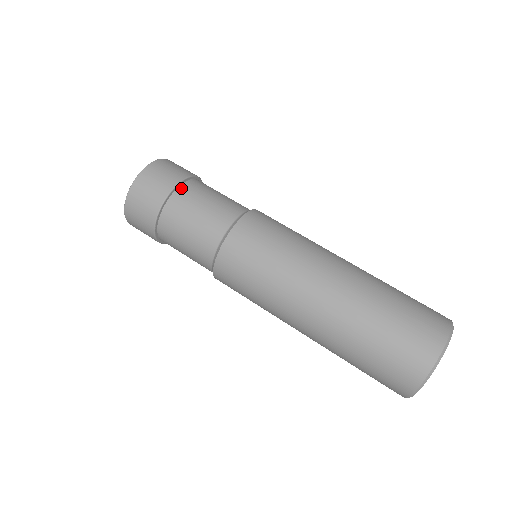
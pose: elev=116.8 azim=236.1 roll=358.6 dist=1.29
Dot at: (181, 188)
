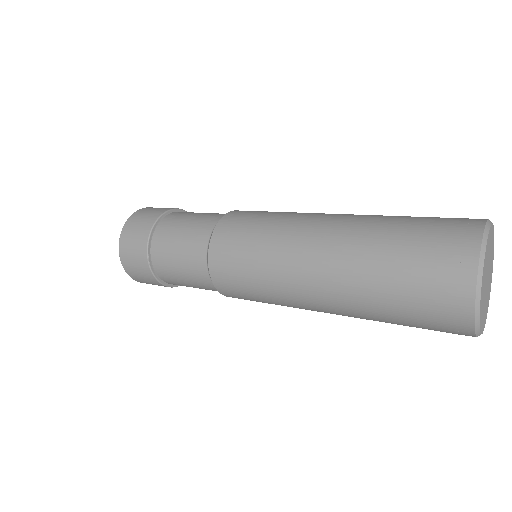
Dot at: (166, 218)
